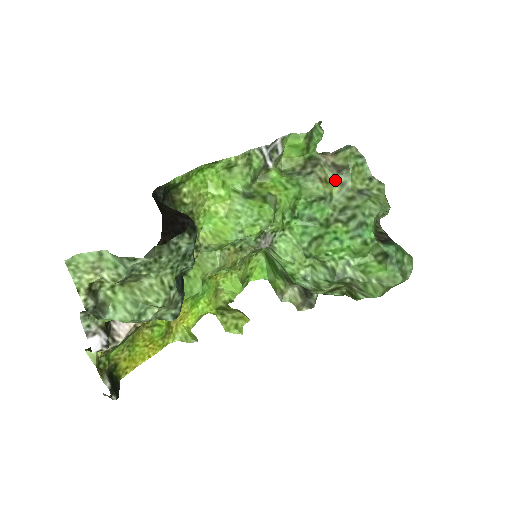
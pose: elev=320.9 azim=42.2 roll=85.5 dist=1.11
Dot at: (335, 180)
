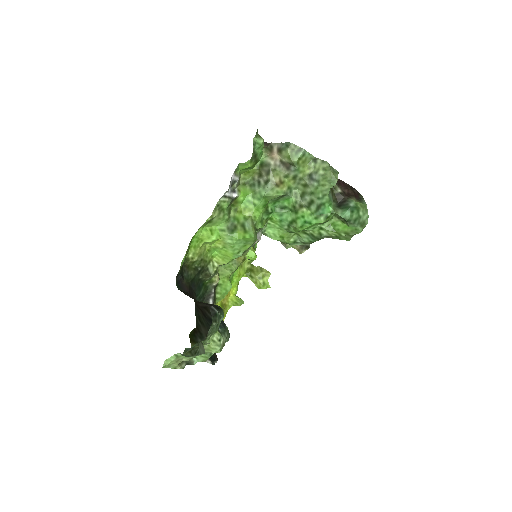
Dot at: (288, 176)
